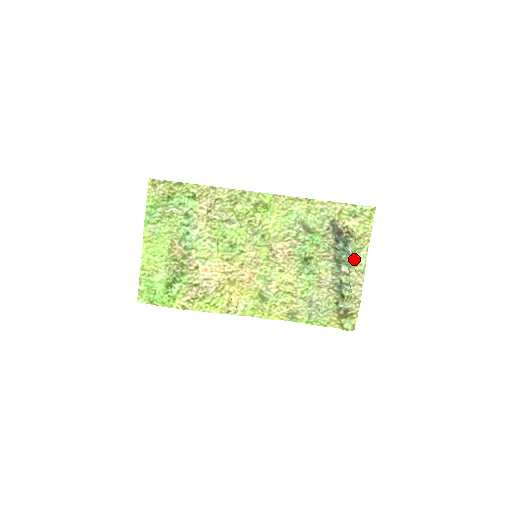
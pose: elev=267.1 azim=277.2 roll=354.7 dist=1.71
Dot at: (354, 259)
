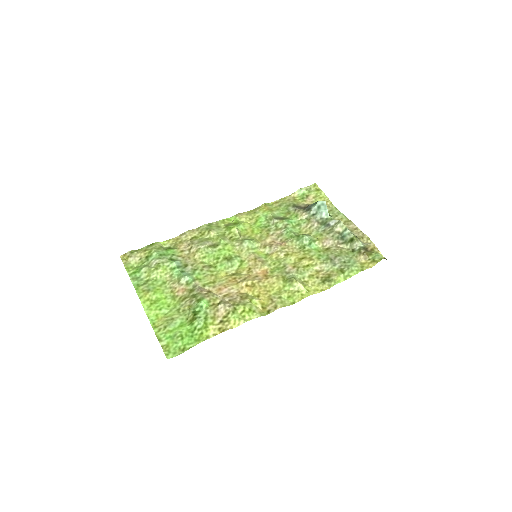
Dot at: (334, 219)
